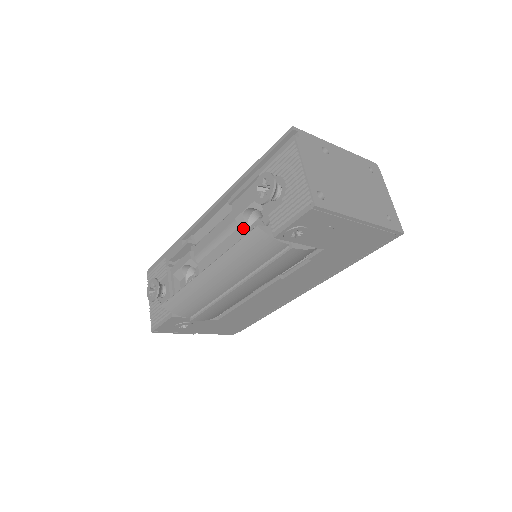
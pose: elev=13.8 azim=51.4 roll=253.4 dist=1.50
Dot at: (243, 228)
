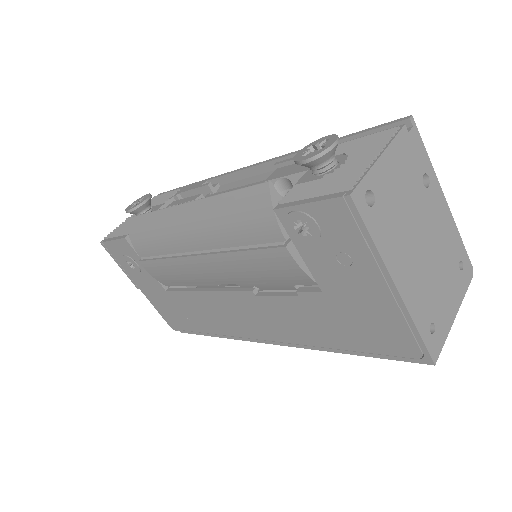
Dot at: occluded
